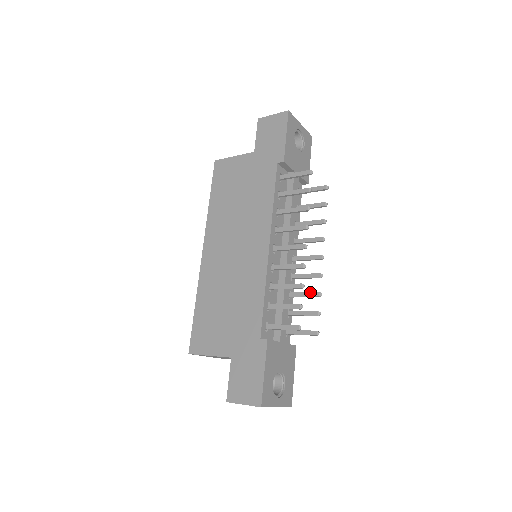
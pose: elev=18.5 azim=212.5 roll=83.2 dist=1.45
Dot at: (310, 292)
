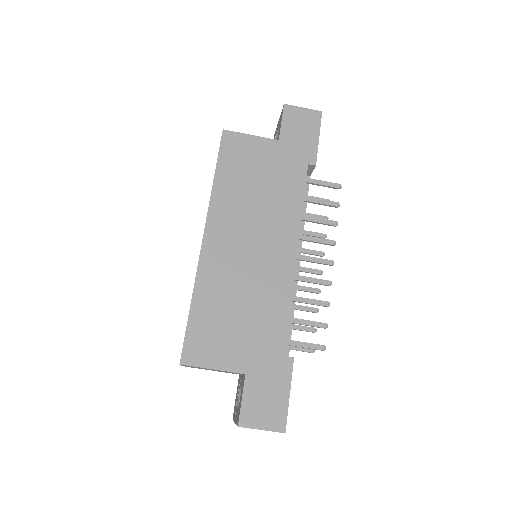
Dot at: (307, 306)
